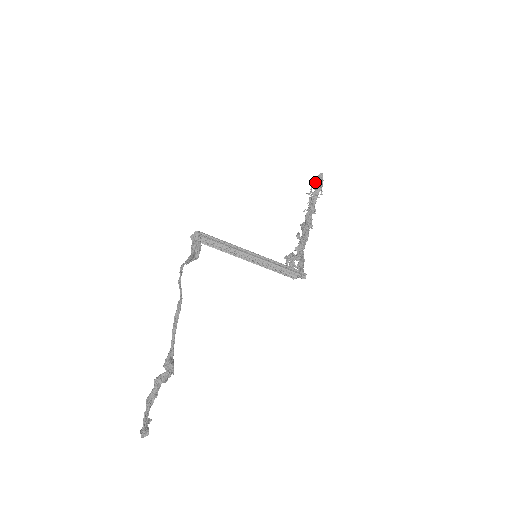
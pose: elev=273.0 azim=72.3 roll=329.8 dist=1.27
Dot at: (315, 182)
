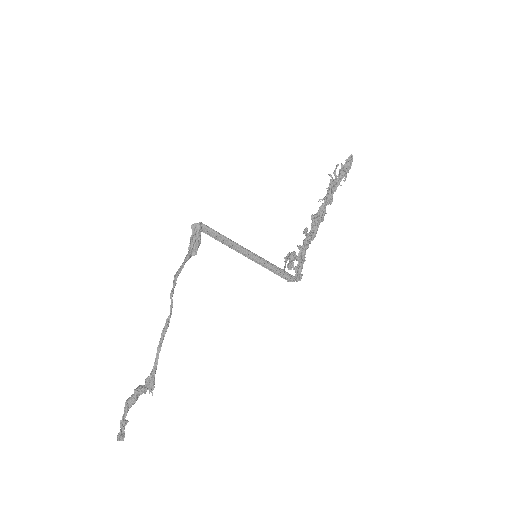
Dot at: (342, 165)
